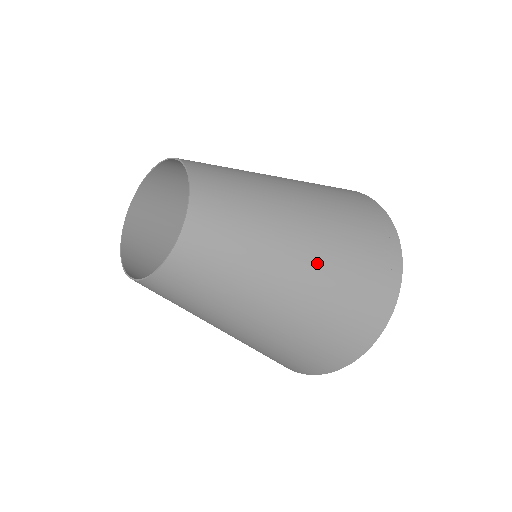
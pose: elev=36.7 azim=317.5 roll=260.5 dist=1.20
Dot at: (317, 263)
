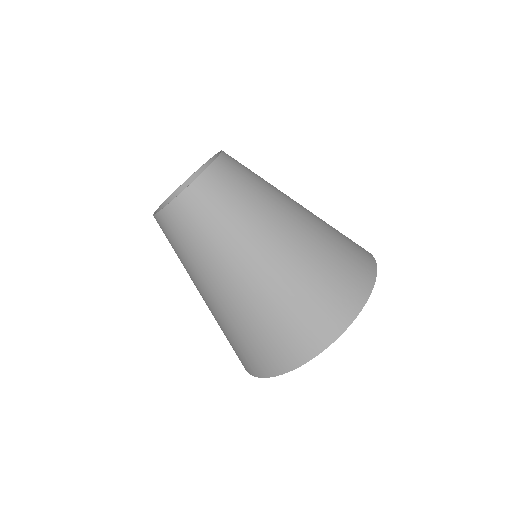
Dot at: (258, 283)
